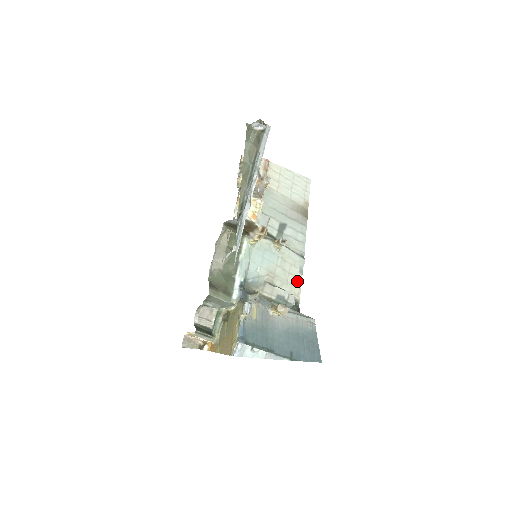
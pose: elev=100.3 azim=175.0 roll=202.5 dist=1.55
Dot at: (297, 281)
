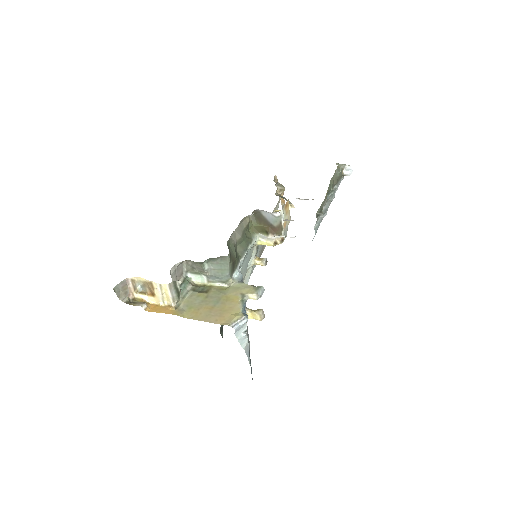
Dot at: occluded
